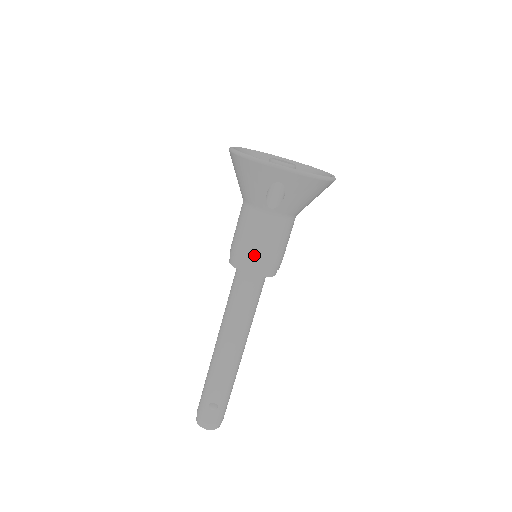
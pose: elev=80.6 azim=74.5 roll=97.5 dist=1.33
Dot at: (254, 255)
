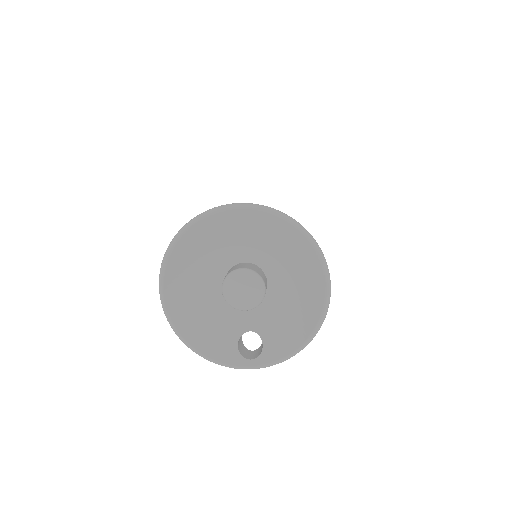
Dot at: occluded
